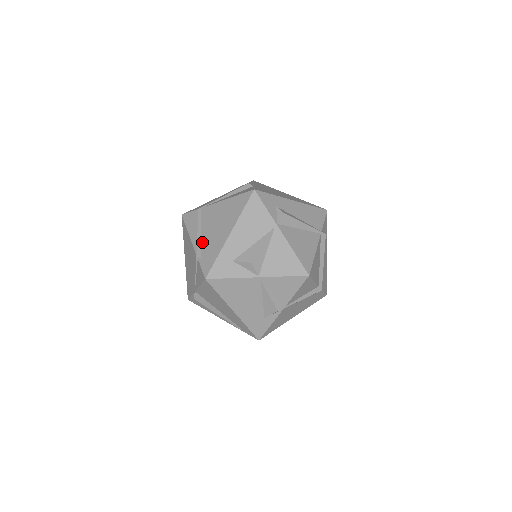
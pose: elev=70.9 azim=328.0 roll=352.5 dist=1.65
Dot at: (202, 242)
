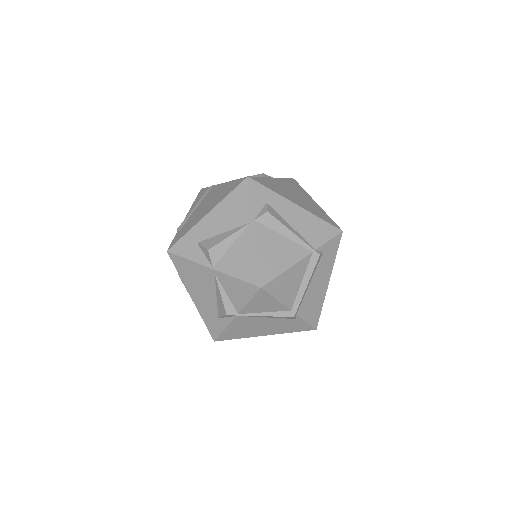
Dot at: (190, 217)
